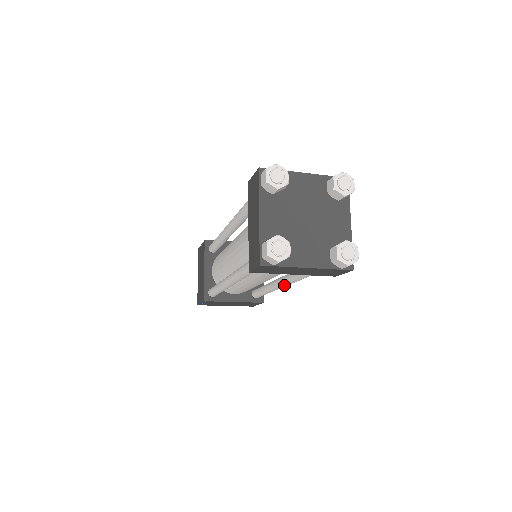
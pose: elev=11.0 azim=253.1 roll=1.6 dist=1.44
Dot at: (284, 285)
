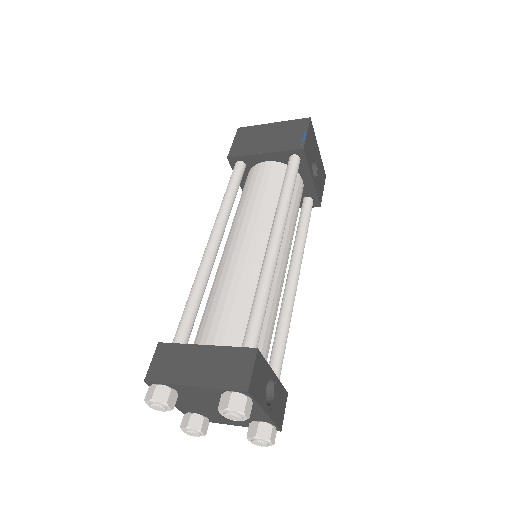
Dot at: occluded
